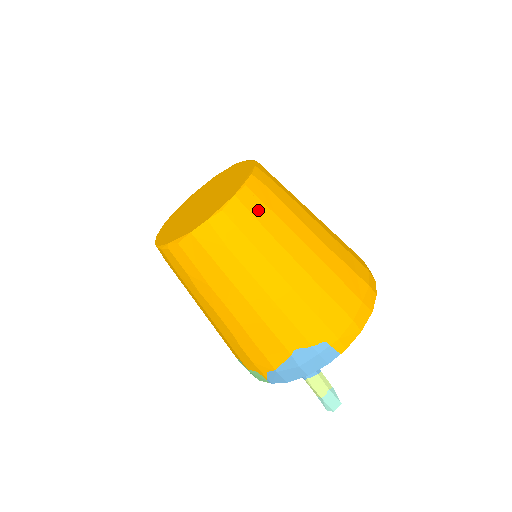
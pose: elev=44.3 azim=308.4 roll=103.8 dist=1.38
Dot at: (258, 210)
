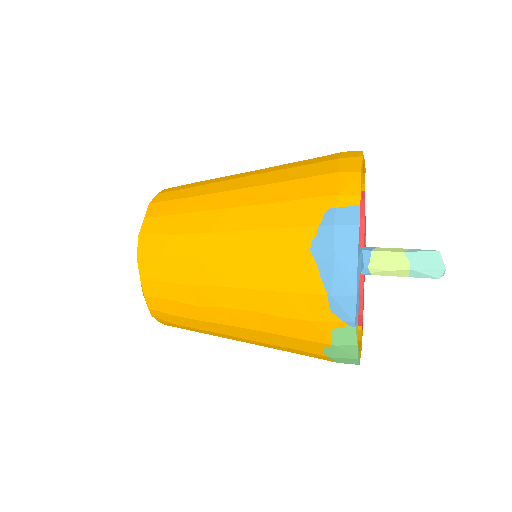
Dot at: (176, 195)
